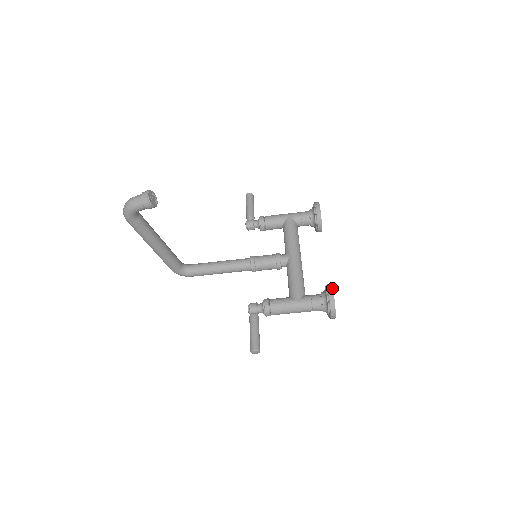
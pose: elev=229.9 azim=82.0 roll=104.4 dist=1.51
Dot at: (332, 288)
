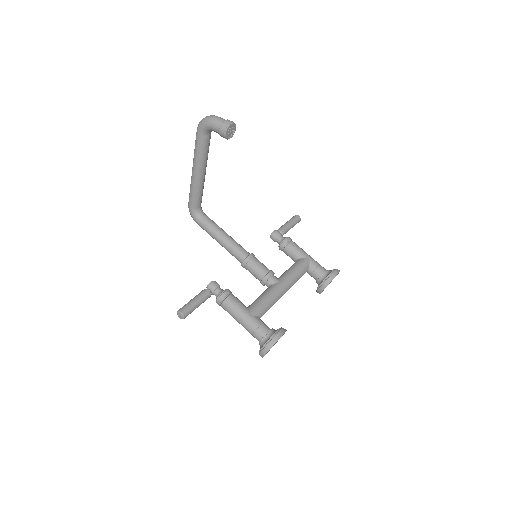
Dot at: (284, 332)
